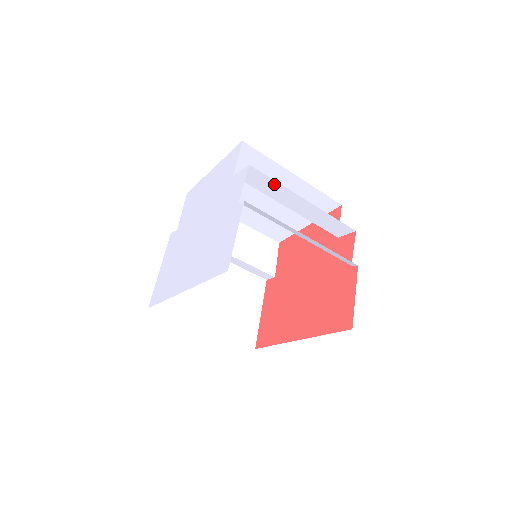
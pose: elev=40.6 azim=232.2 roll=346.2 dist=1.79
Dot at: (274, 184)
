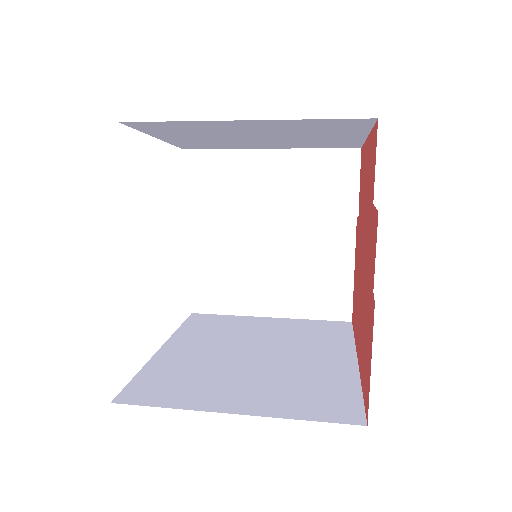
Dot at: occluded
